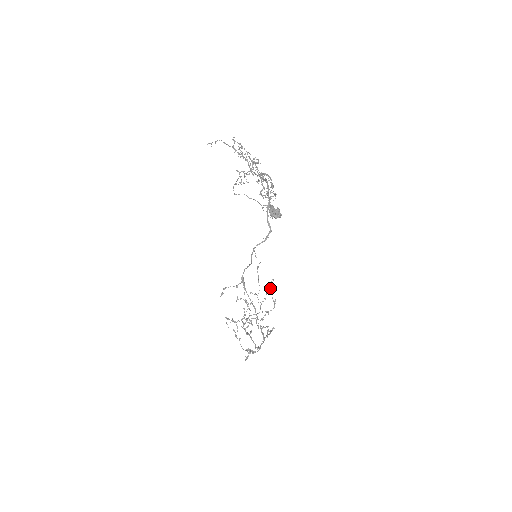
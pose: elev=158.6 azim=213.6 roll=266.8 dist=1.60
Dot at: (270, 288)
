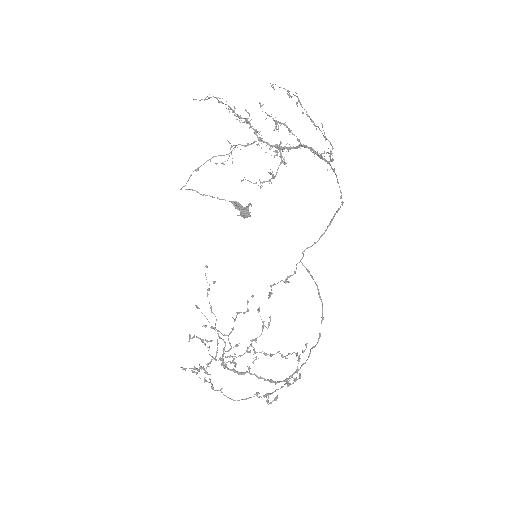
Dot at: (240, 312)
